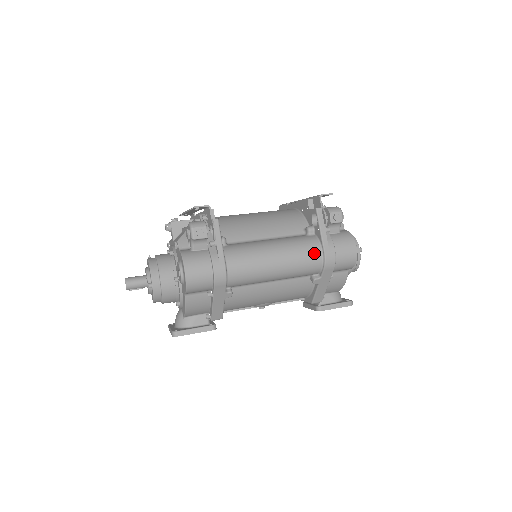
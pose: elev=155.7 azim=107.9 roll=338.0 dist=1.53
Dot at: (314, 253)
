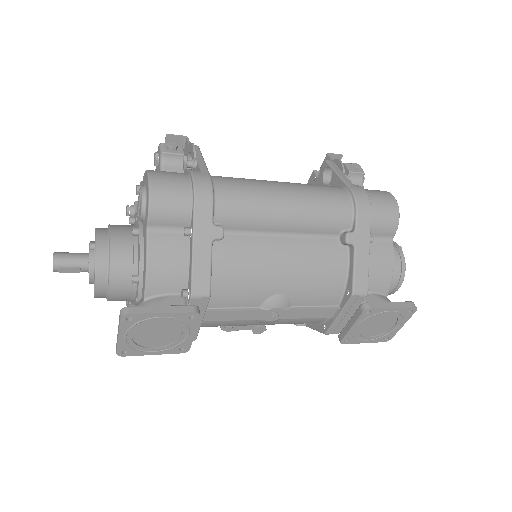
Dot at: (337, 191)
